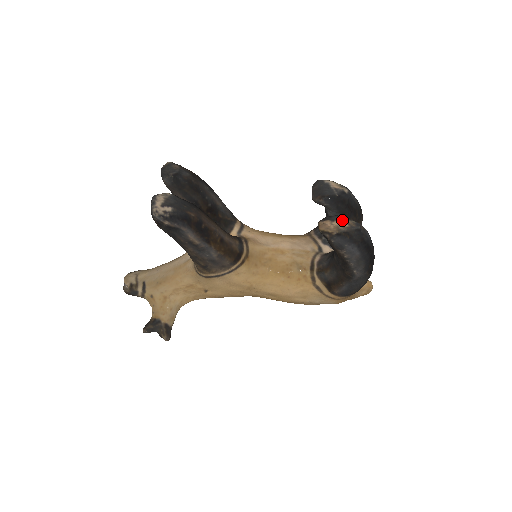
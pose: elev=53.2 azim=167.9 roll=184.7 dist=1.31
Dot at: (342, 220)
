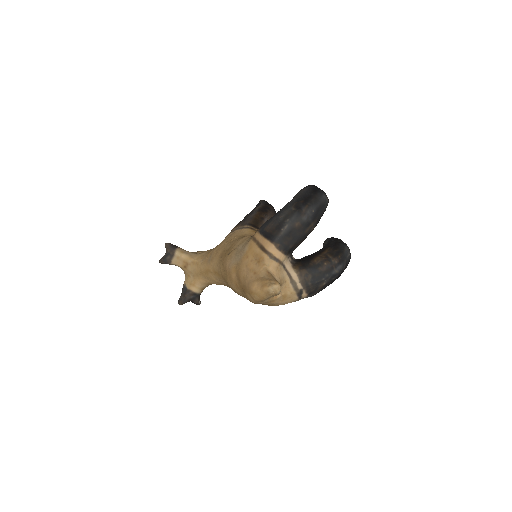
Dot at: occluded
